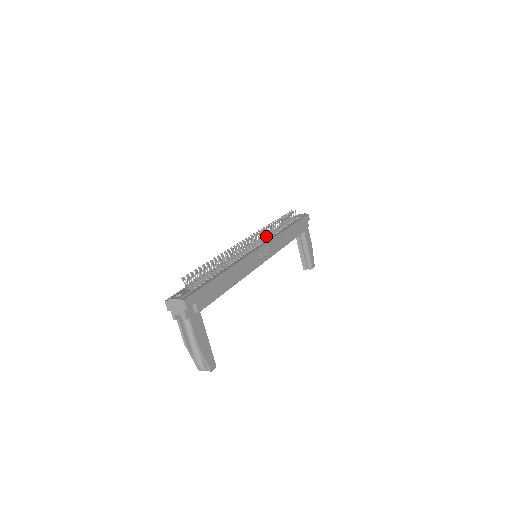
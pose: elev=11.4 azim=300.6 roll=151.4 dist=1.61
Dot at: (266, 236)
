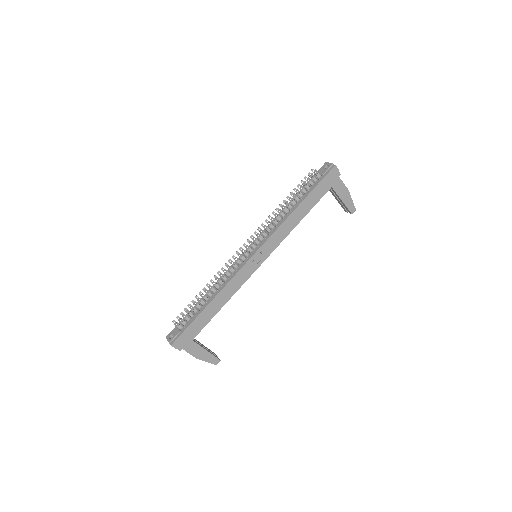
Dot at: (270, 226)
